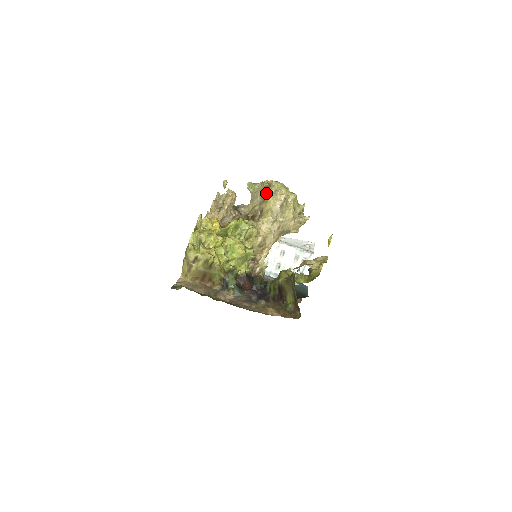
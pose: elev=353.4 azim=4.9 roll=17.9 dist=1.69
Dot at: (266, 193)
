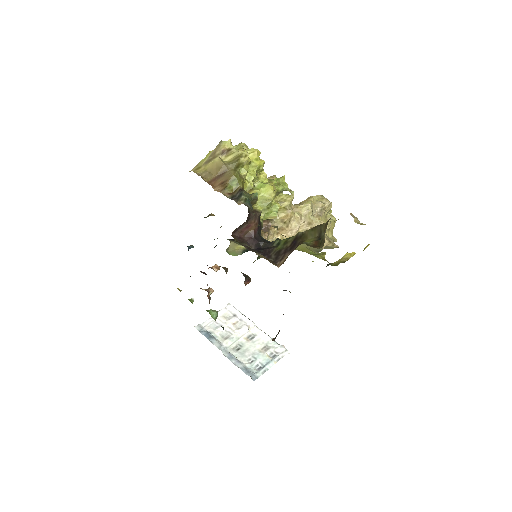
Dot at: occluded
